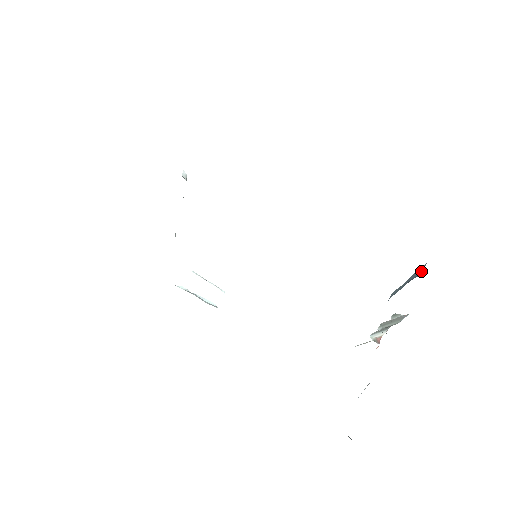
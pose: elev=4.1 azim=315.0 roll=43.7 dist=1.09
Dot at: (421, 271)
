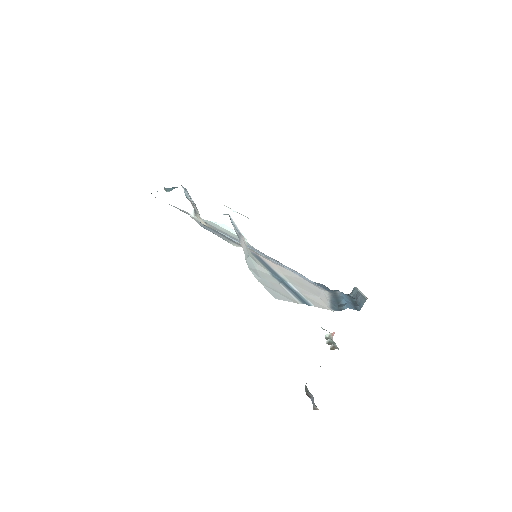
Dot at: (362, 305)
